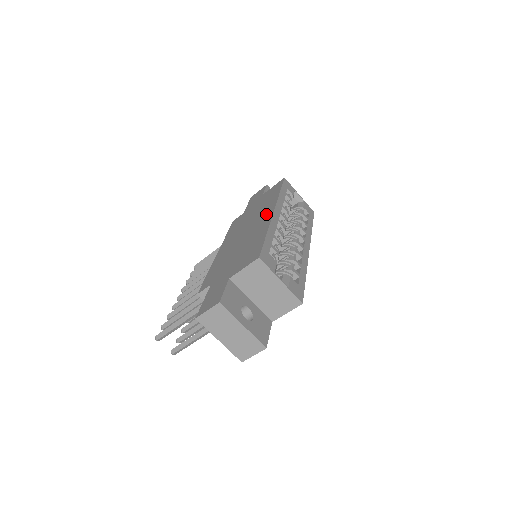
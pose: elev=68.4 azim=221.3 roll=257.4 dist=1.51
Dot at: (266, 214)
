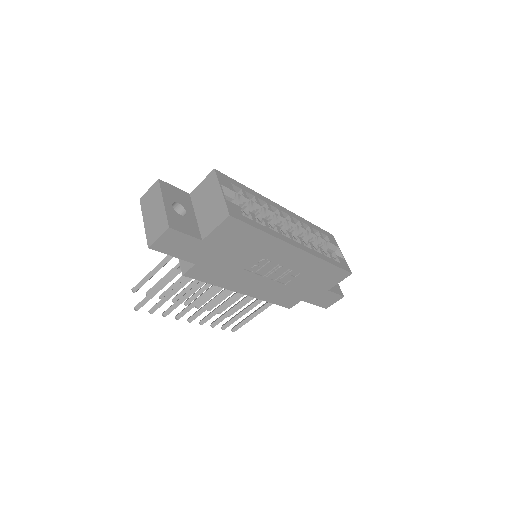
Dot at: occluded
